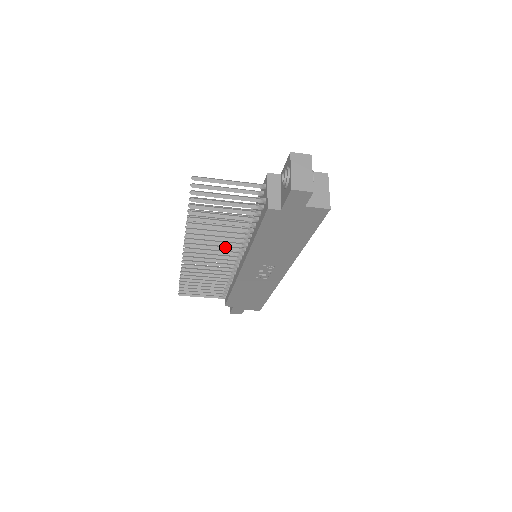
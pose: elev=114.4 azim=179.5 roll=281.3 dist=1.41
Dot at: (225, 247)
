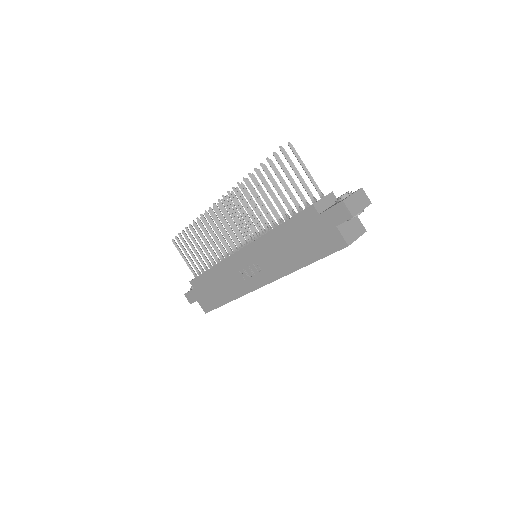
Dot at: occluded
